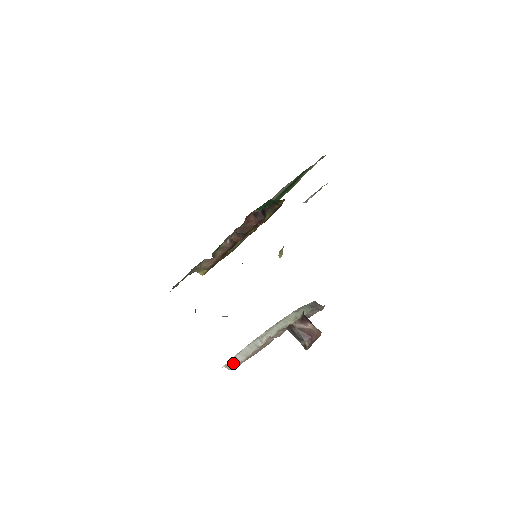
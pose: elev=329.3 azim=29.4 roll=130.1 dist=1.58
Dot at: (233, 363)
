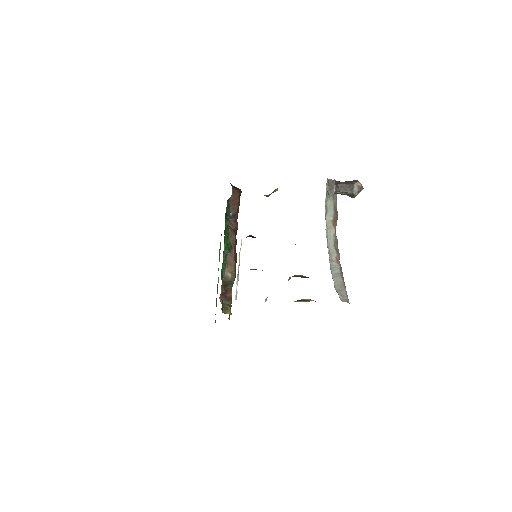
Dot at: (342, 296)
